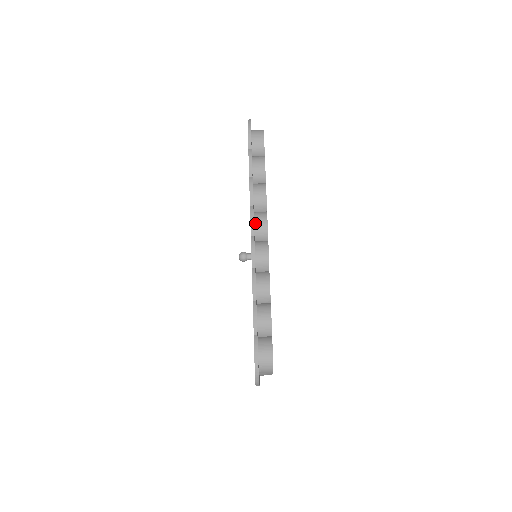
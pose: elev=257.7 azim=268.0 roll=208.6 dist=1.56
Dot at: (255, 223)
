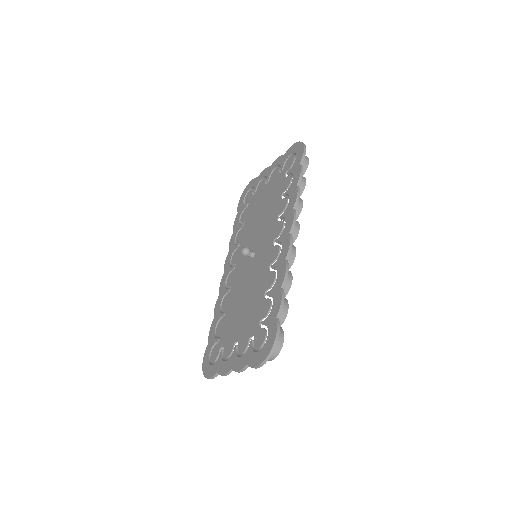
Dot at: occluded
